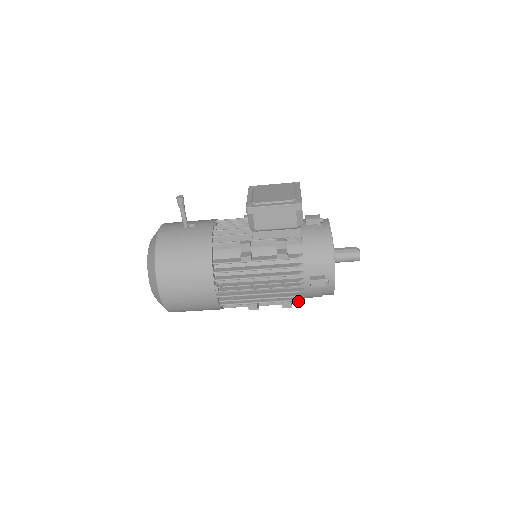
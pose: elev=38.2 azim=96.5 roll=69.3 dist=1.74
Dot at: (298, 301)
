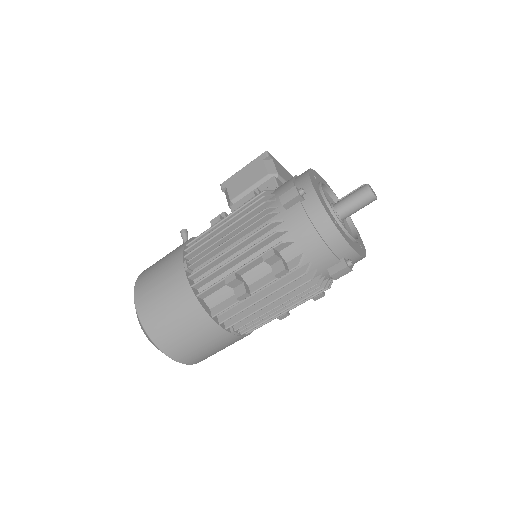
Dot at: (296, 262)
